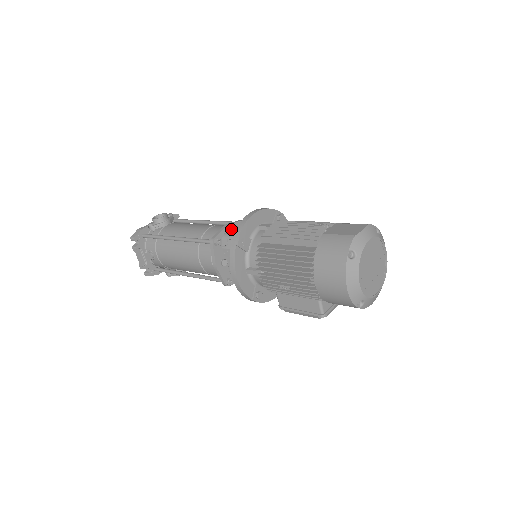
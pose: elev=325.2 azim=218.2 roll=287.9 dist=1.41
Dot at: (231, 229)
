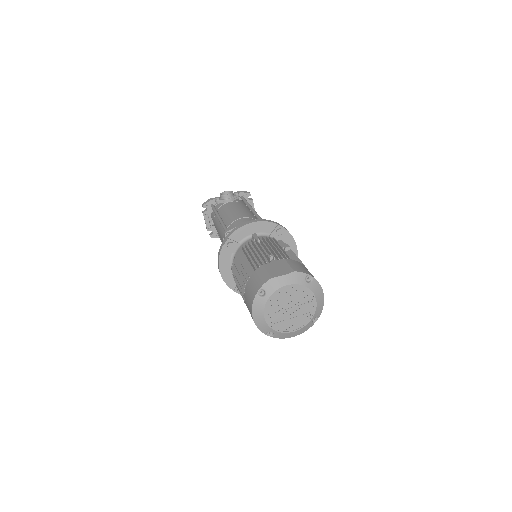
Dot at: occluded
